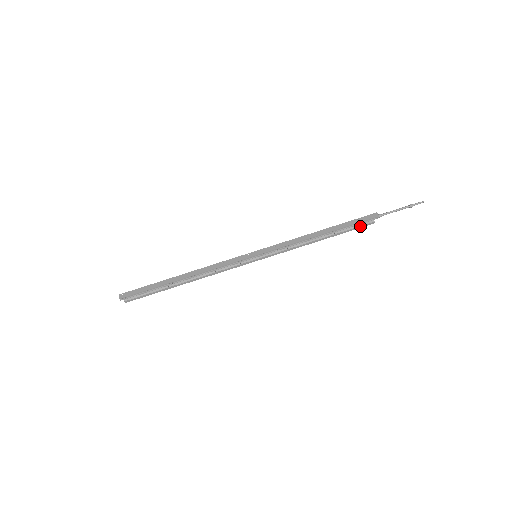
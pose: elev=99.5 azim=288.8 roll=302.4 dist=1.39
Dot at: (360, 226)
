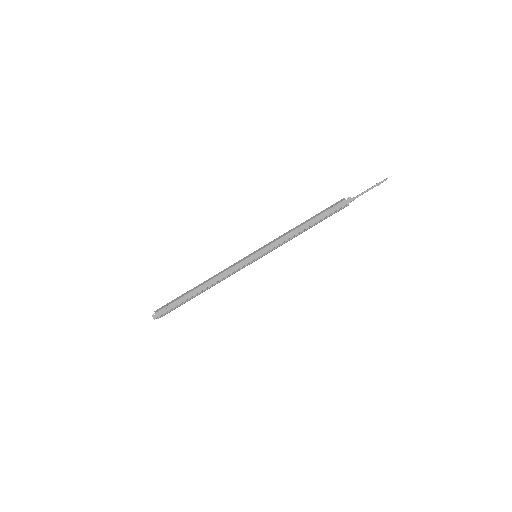
Dot at: (337, 211)
